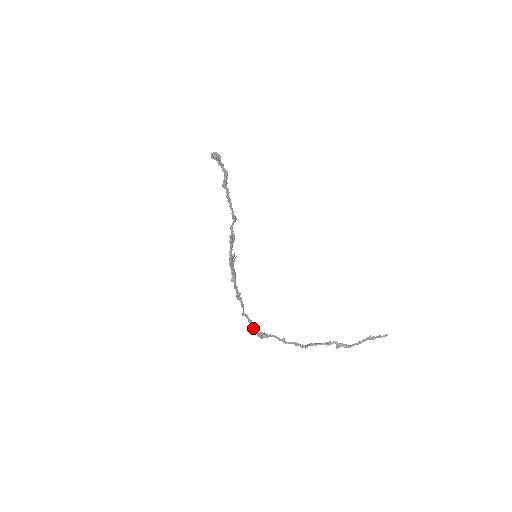
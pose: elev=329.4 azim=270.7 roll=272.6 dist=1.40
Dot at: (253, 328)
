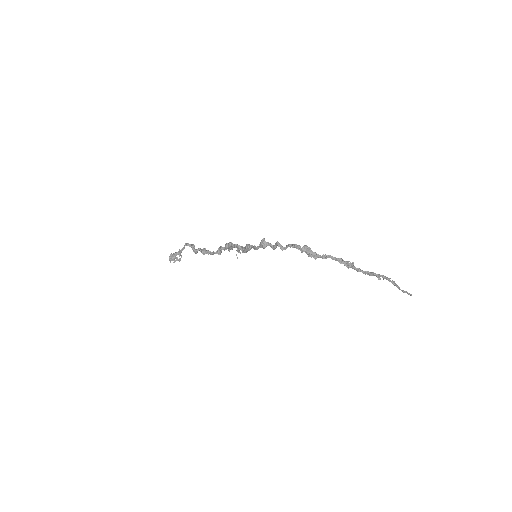
Dot at: (295, 244)
